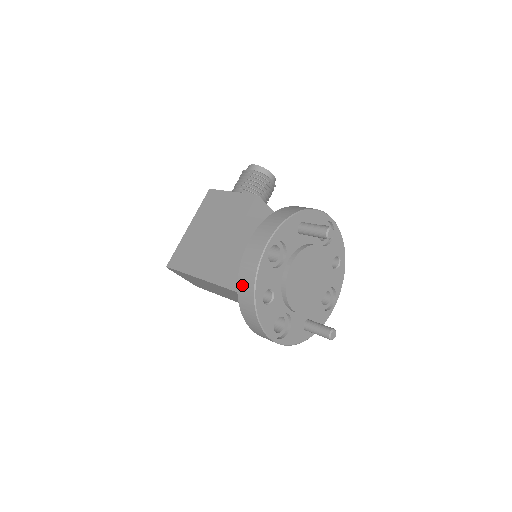
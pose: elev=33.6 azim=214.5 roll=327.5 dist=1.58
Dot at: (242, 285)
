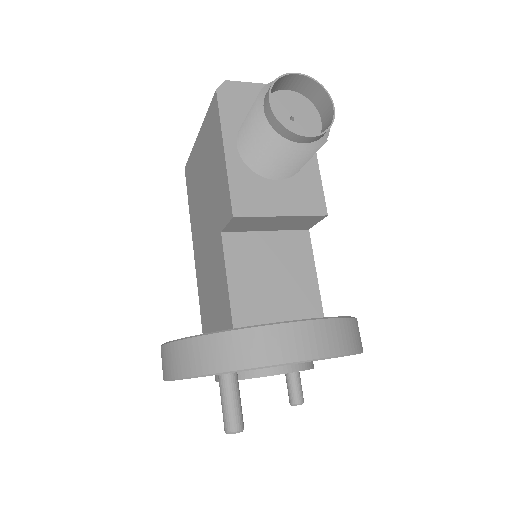
Dot at: occluded
